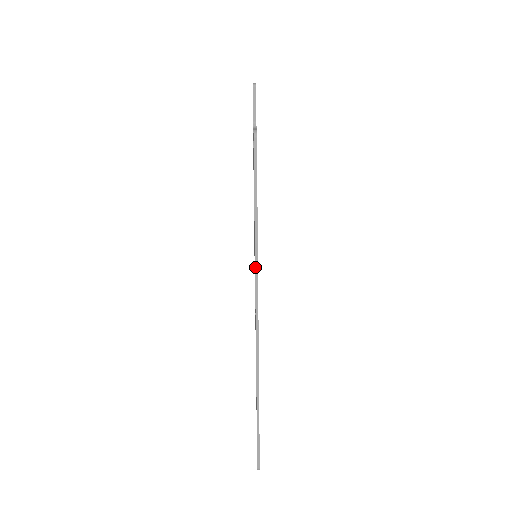
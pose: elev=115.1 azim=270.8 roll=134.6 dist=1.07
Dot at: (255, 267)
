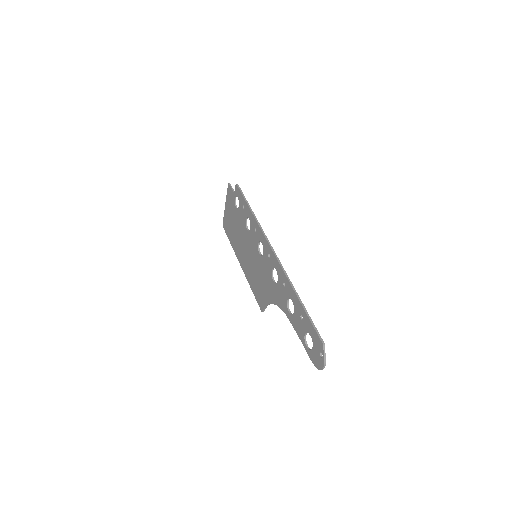
Dot at: (259, 225)
